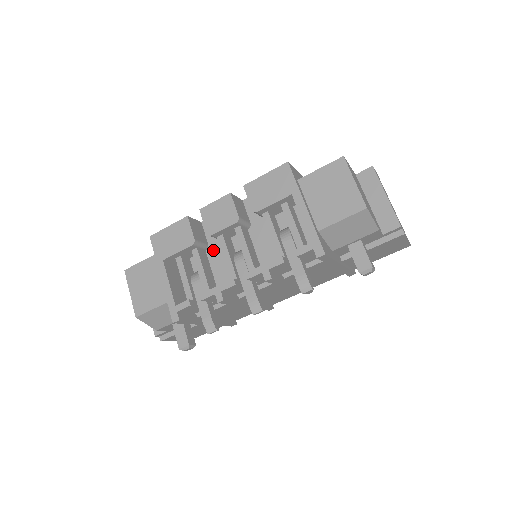
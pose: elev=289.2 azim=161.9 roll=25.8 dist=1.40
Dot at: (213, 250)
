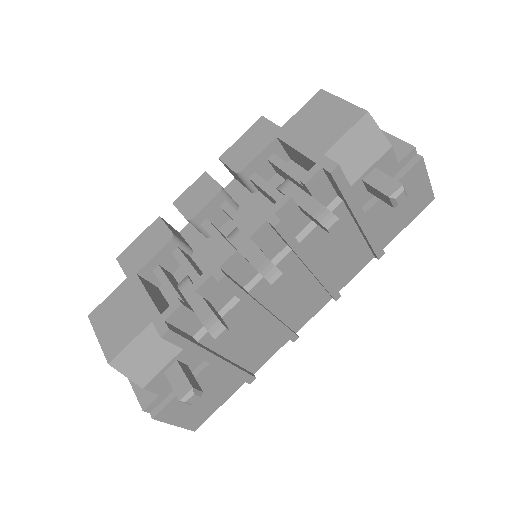
Dot at: (200, 252)
